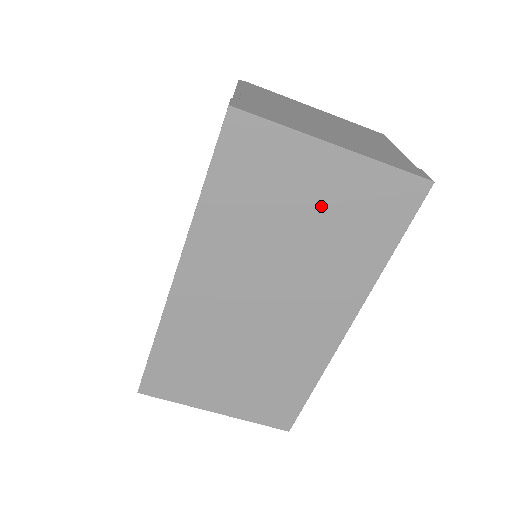
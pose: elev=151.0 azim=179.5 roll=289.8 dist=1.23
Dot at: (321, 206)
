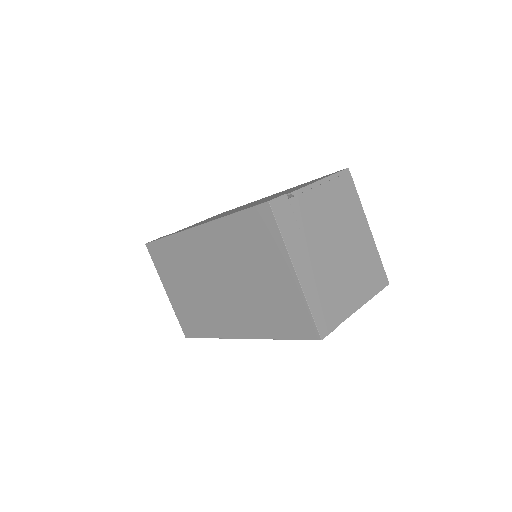
Dot at: (270, 284)
